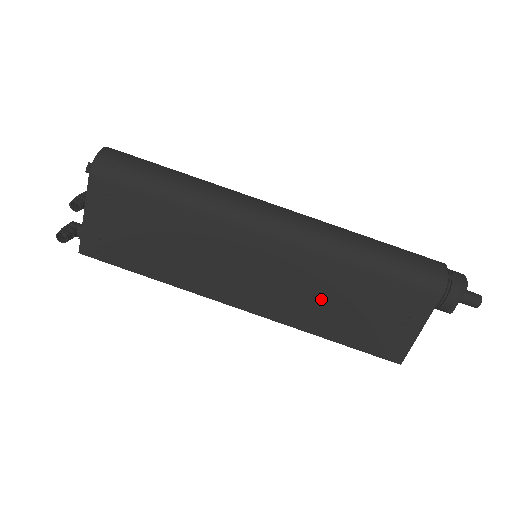
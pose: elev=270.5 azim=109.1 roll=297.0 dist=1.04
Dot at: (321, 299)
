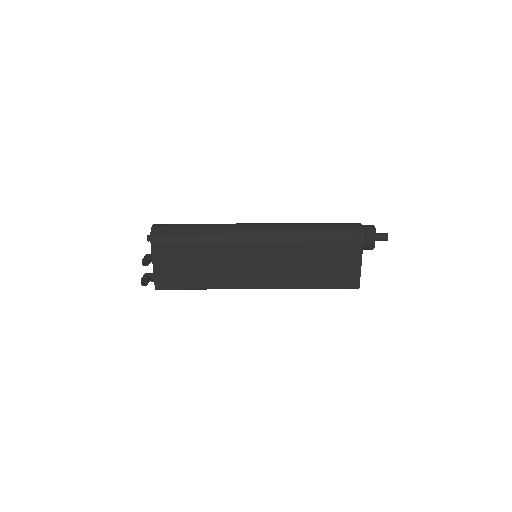
Dot at: (300, 266)
